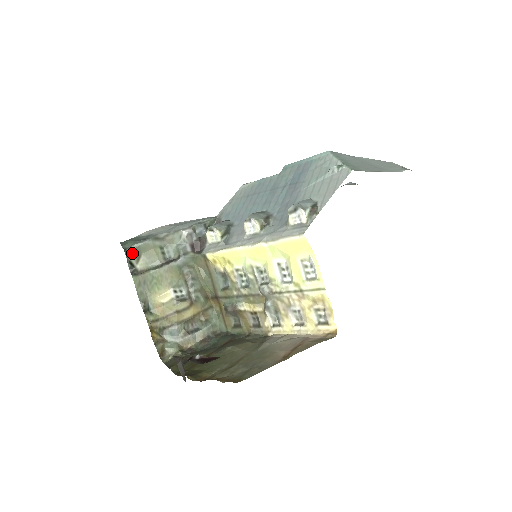
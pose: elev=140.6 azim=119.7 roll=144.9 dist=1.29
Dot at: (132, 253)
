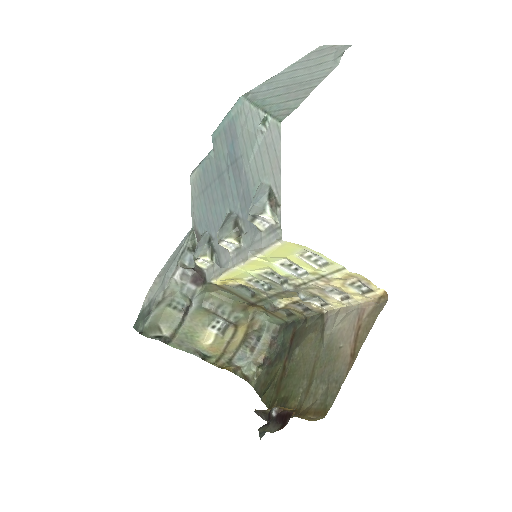
Dot at: (150, 331)
